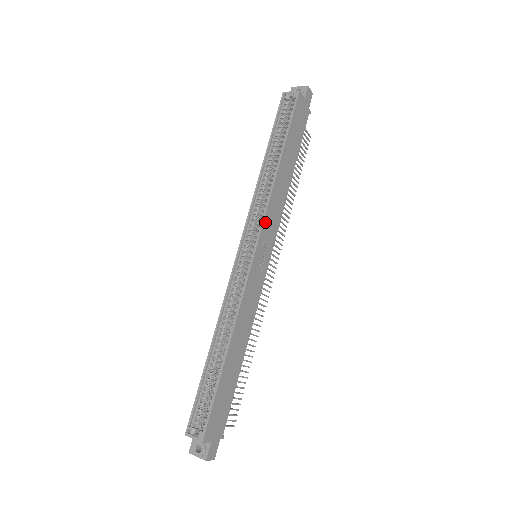
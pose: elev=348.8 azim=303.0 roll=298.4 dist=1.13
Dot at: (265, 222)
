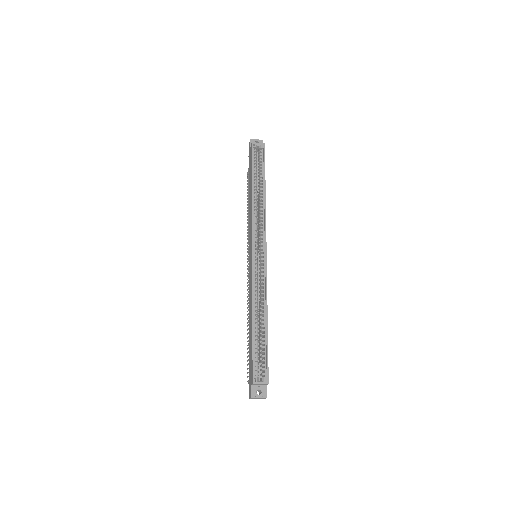
Dot at: occluded
